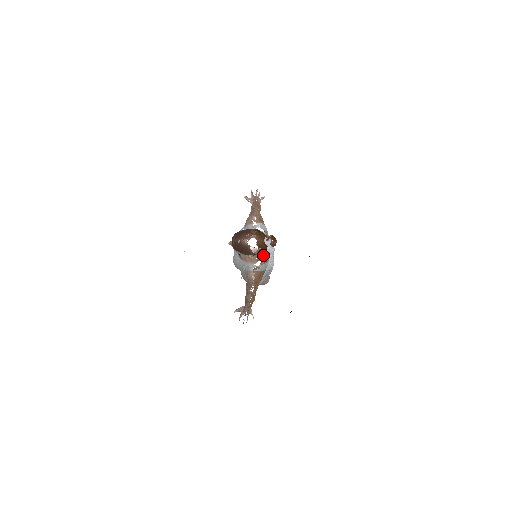
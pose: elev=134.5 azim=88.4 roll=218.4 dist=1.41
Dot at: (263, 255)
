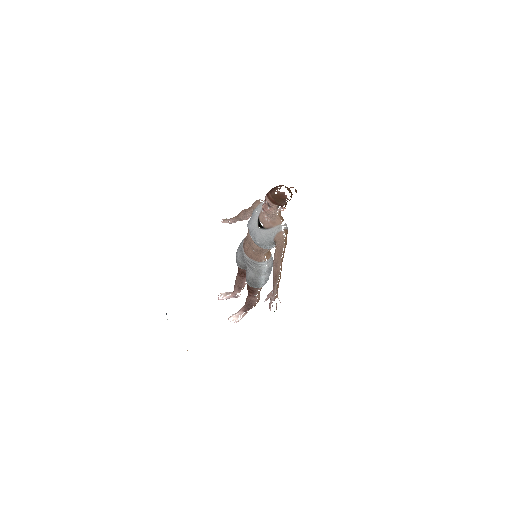
Dot at: (282, 218)
